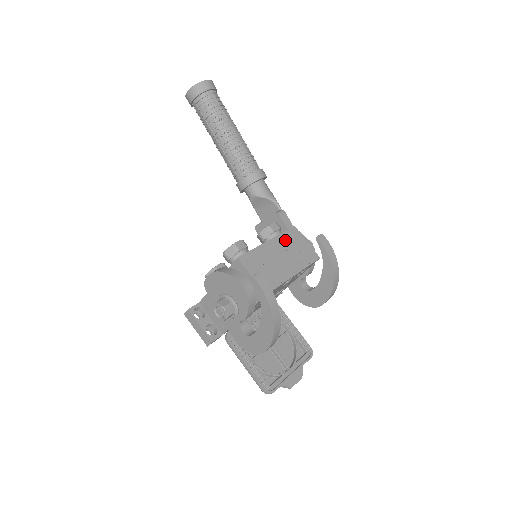
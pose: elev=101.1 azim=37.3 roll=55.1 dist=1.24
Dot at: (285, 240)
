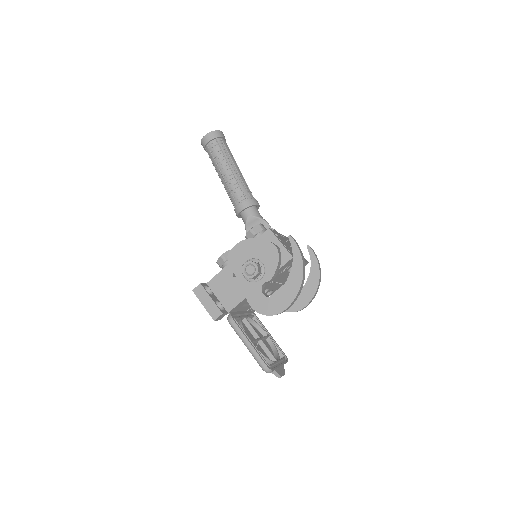
Dot at: (288, 240)
